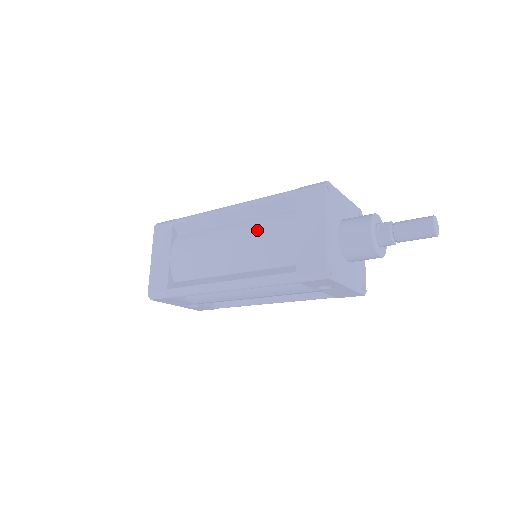
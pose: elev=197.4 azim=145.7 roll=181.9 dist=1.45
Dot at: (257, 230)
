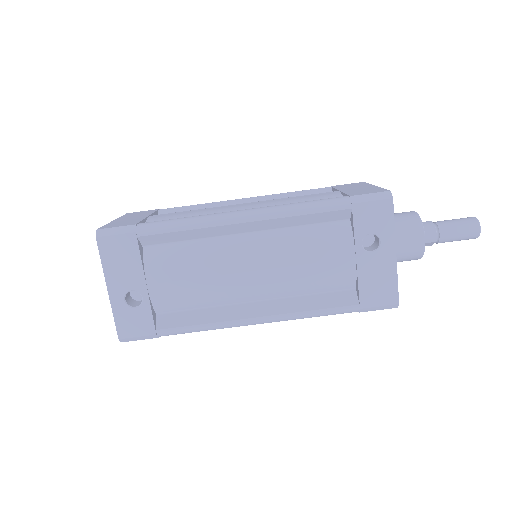
Dot at: occluded
